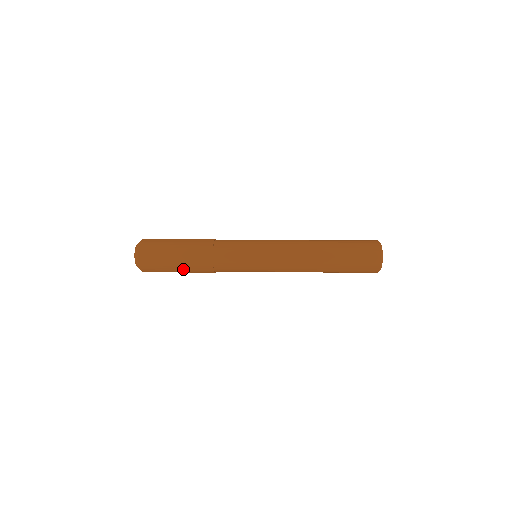
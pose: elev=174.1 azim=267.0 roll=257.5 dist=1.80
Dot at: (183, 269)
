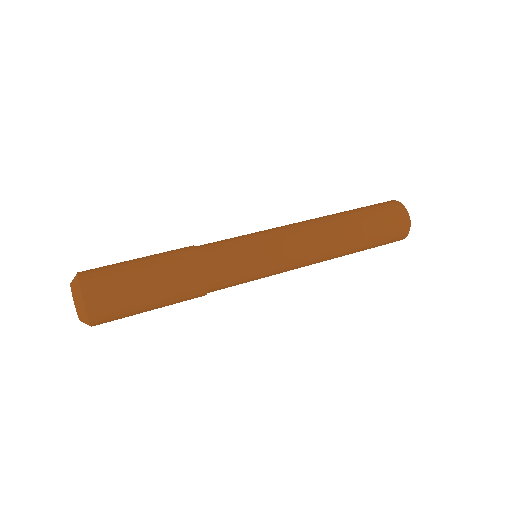
Dot at: (160, 295)
